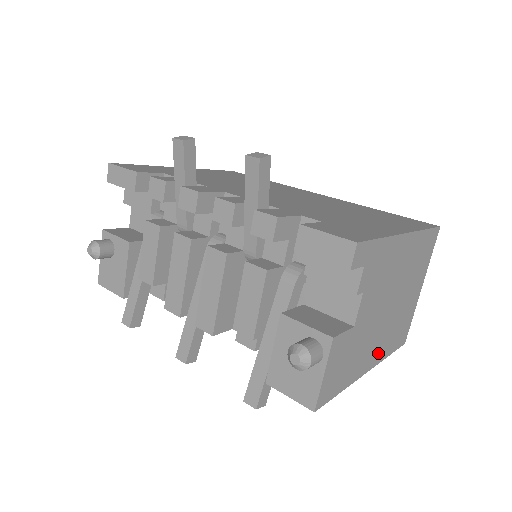
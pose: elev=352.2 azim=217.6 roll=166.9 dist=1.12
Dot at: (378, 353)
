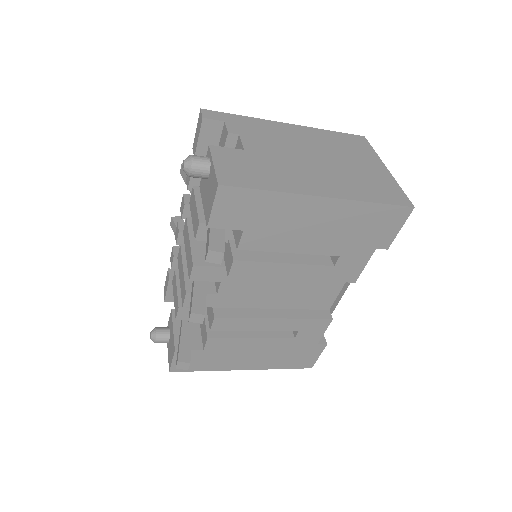
Dot at: (334, 189)
